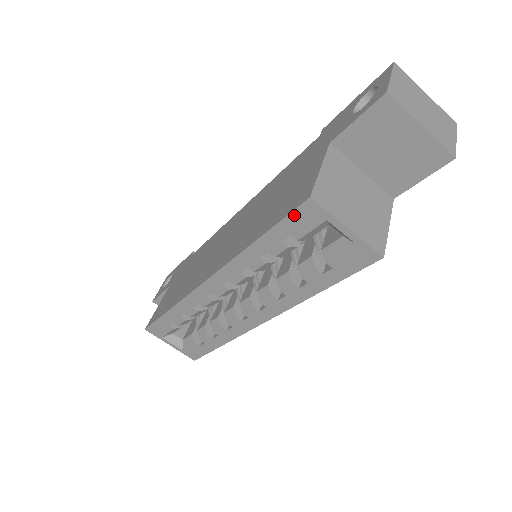
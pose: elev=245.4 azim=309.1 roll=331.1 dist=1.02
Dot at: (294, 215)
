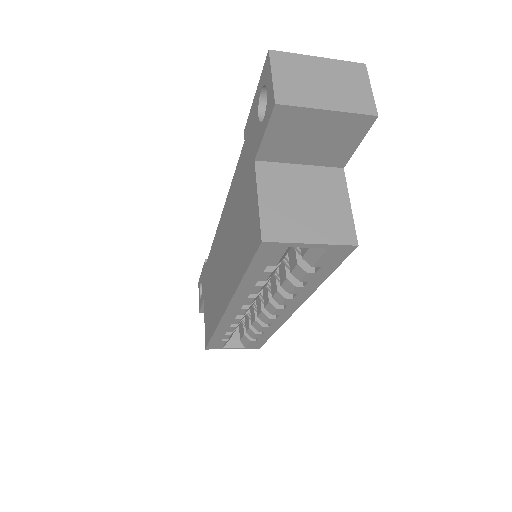
Dot at: (259, 255)
